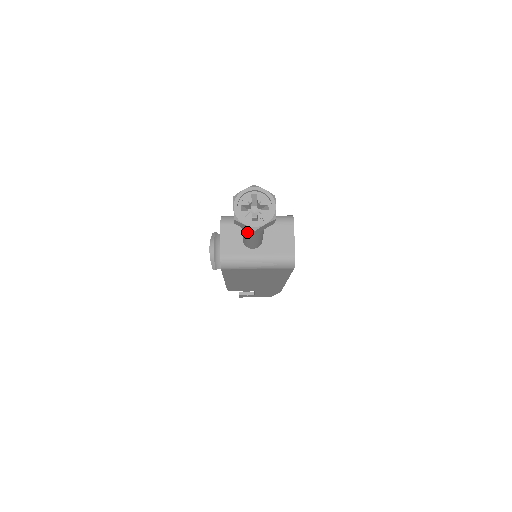
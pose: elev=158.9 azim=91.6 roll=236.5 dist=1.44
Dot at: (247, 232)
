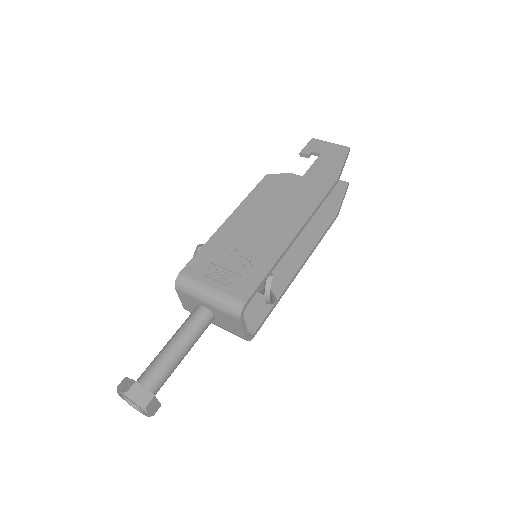
Dot at: occluded
